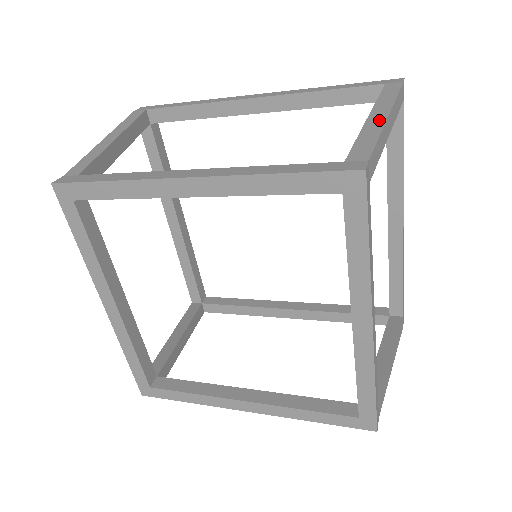
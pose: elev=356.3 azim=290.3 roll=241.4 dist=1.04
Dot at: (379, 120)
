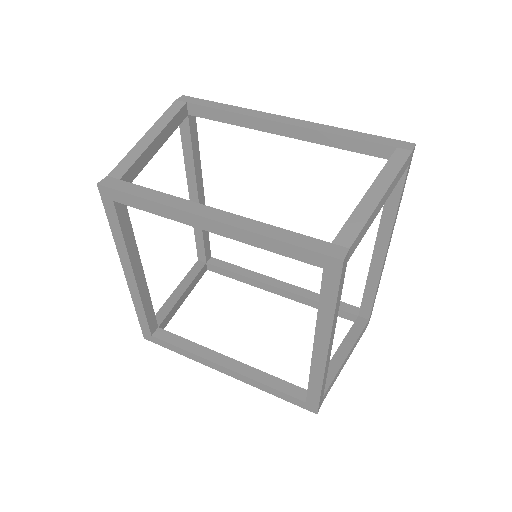
Dot at: (374, 199)
